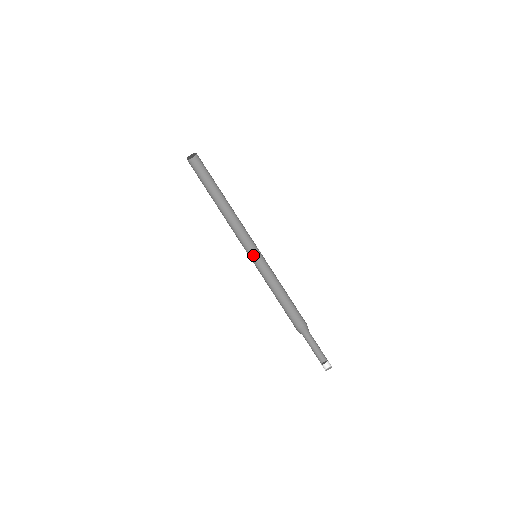
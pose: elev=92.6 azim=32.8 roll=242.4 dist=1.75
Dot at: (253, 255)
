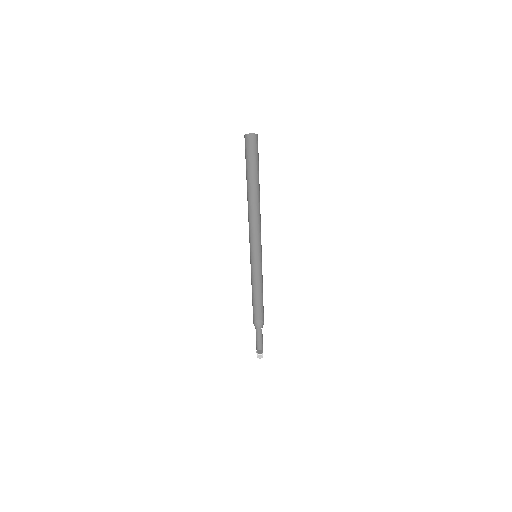
Dot at: (255, 251)
